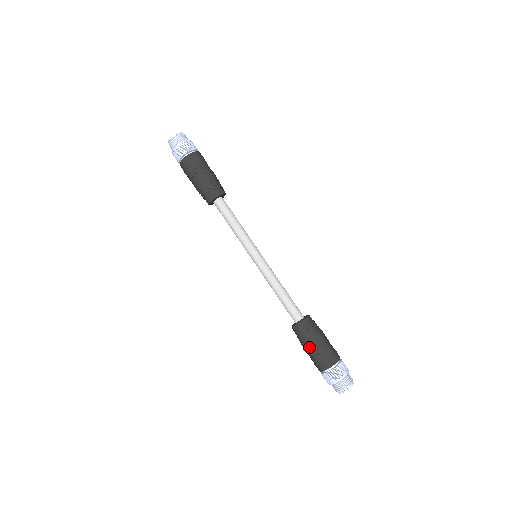
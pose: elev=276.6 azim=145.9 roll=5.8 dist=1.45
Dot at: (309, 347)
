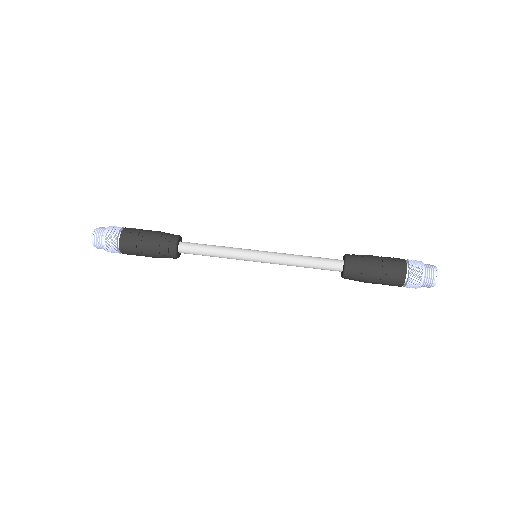
Dot at: (372, 282)
